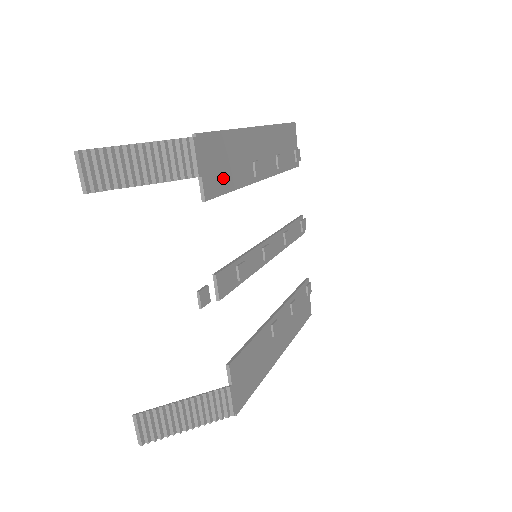
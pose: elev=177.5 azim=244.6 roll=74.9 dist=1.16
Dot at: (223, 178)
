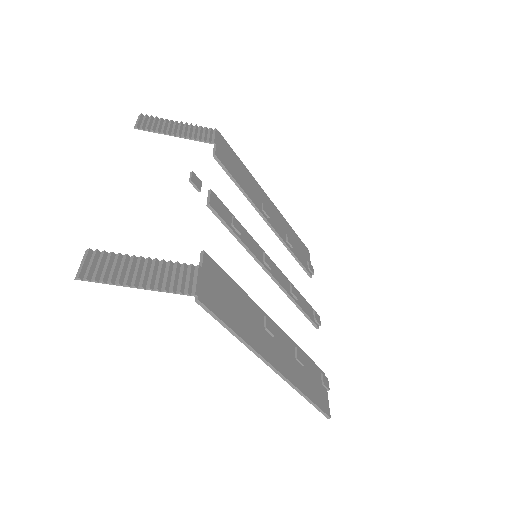
Dot at: (233, 171)
